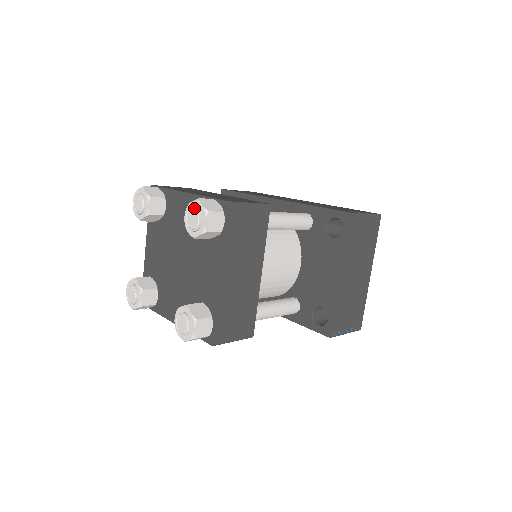
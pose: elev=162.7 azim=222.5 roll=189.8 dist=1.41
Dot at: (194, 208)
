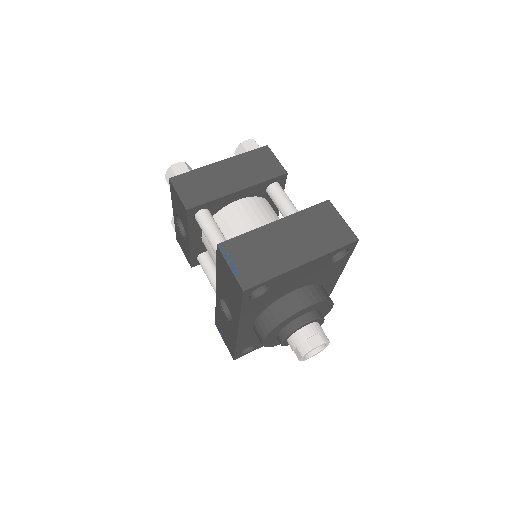
Dot at: occluded
